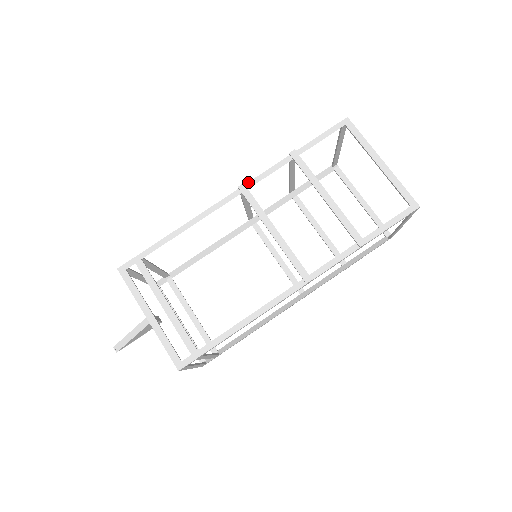
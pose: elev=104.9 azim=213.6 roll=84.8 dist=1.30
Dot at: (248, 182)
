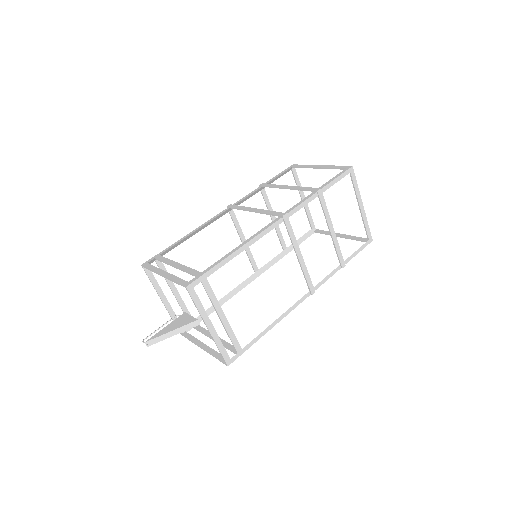
Dot at: (289, 212)
